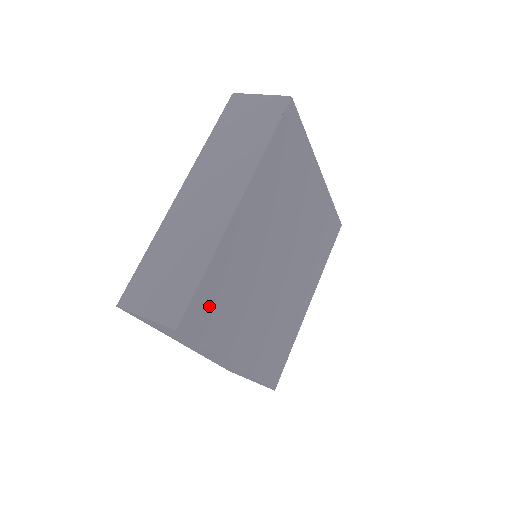
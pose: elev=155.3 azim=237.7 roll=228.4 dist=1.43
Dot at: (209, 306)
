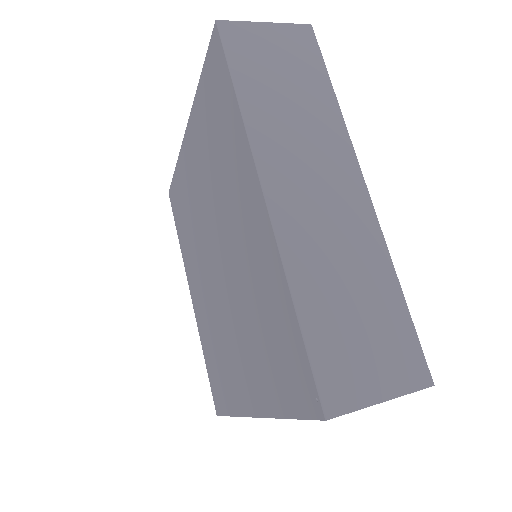
Dot at: occluded
